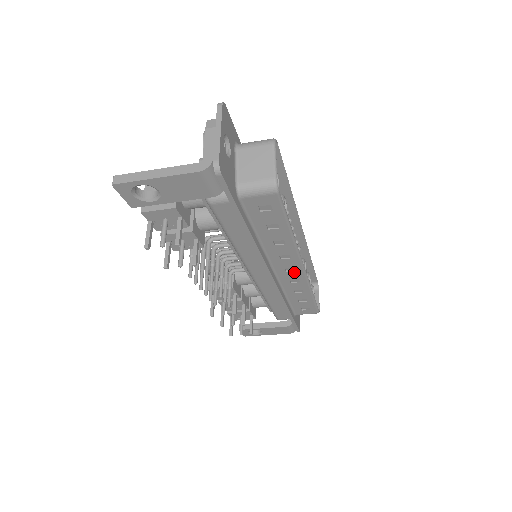
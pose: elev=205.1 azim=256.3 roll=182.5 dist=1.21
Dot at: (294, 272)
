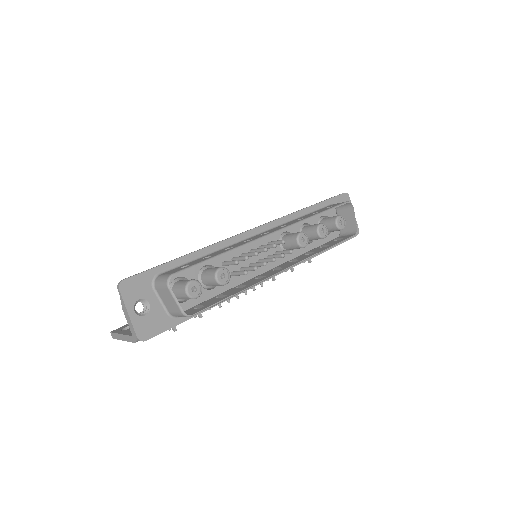
Dot at: occluded
